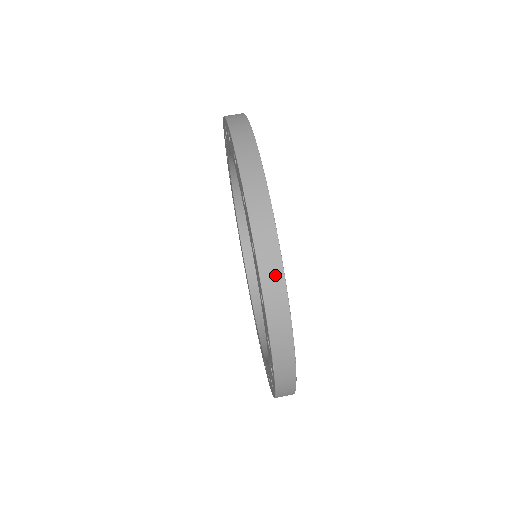
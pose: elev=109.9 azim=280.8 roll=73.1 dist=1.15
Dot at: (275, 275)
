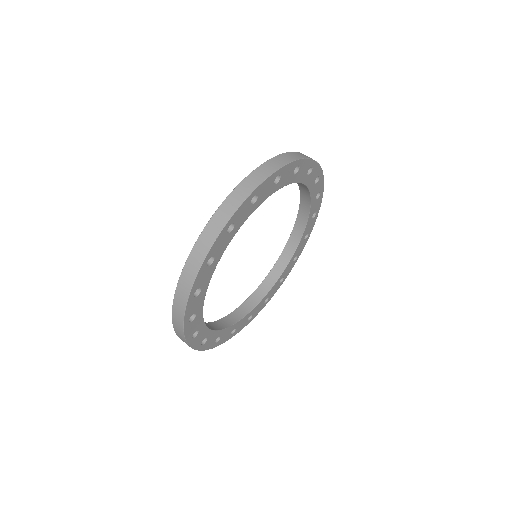
Dot at: (261, 176)
